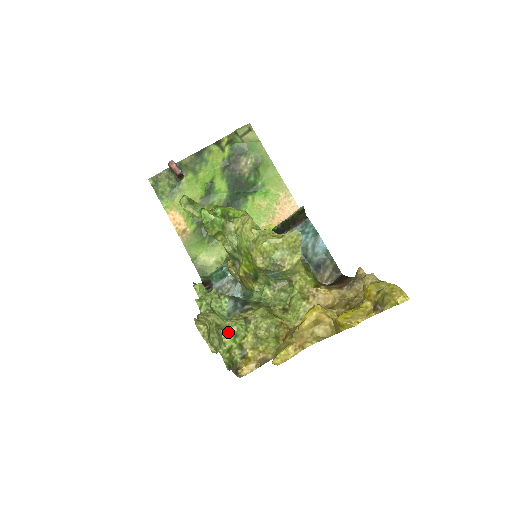
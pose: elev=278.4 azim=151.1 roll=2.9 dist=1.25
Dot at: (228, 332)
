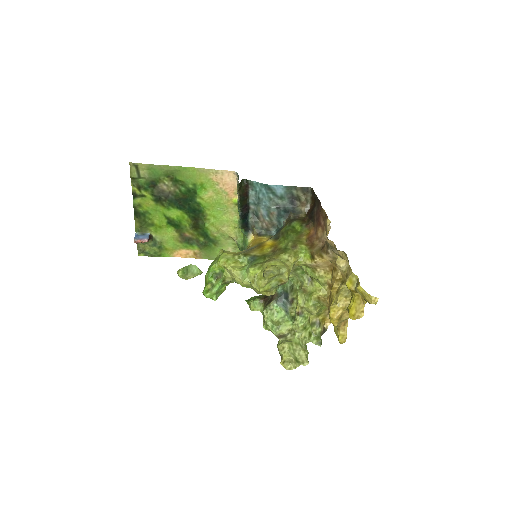
Dot at: (299, 332)
